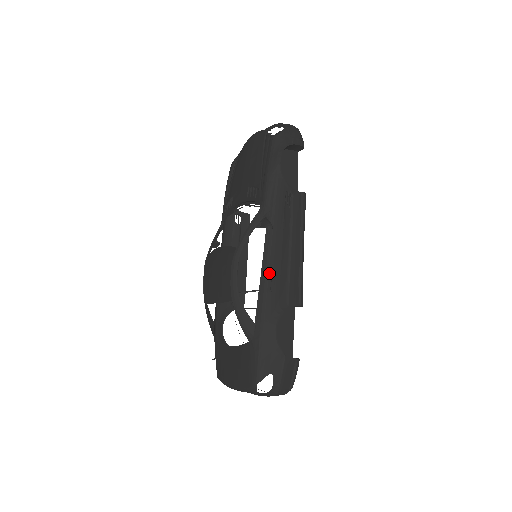
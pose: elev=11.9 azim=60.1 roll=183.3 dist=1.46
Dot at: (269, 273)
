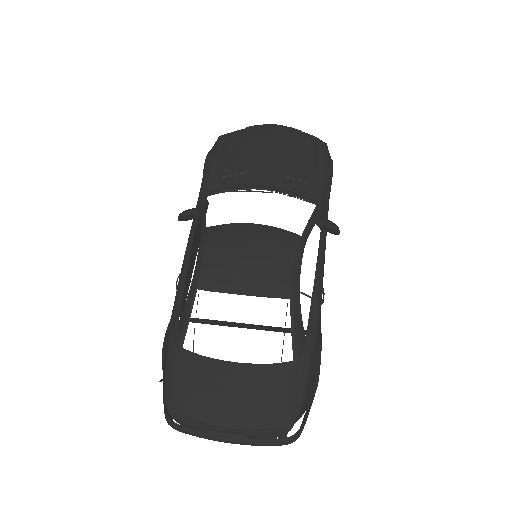
Dot at: (322, 282)
